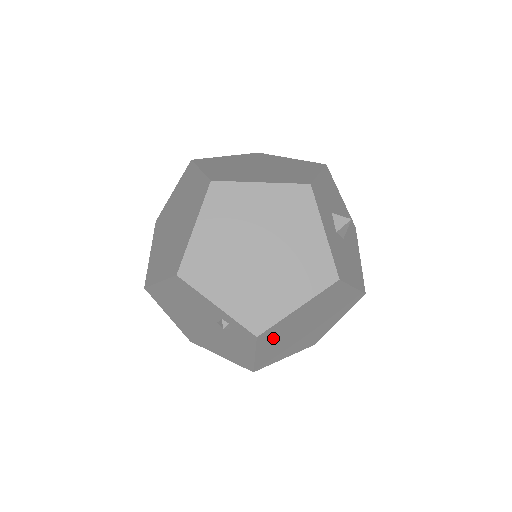
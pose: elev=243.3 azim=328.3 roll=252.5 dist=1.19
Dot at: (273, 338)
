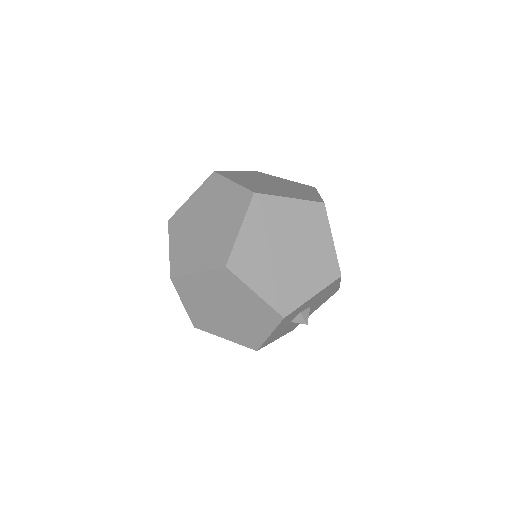
Dot at: occluded
